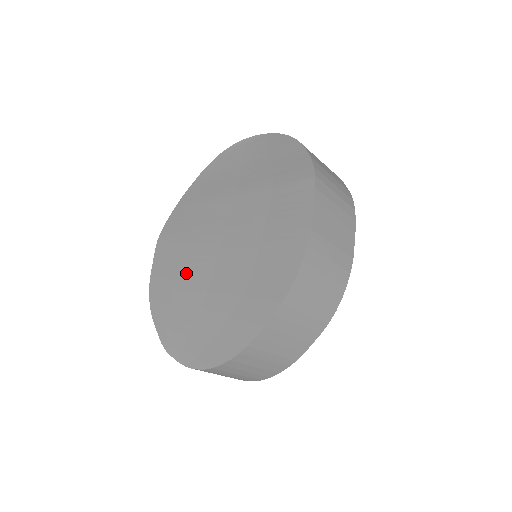
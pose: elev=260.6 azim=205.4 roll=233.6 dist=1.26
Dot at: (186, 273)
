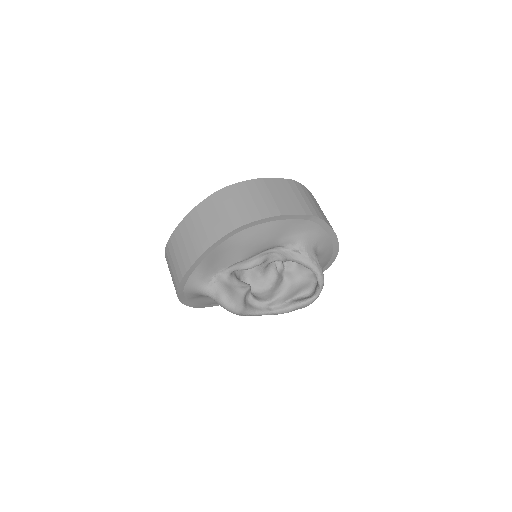
Dot at: occluded
